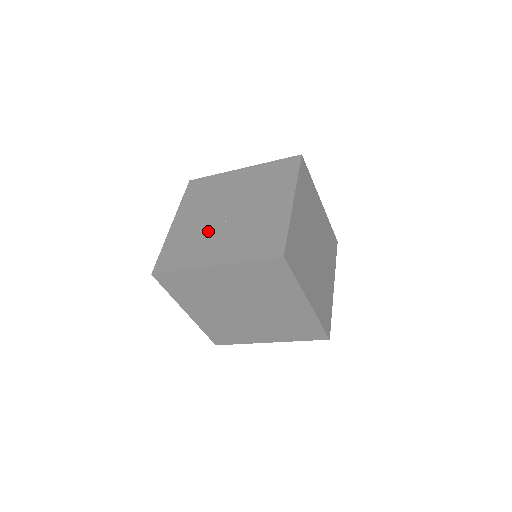
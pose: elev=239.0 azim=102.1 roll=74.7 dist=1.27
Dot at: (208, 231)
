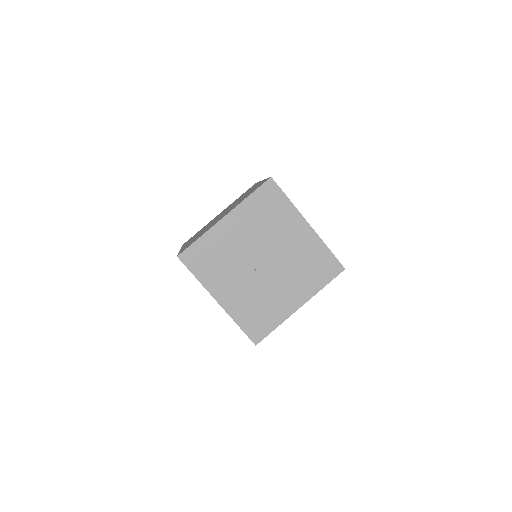
Dot at: (238, 264)
